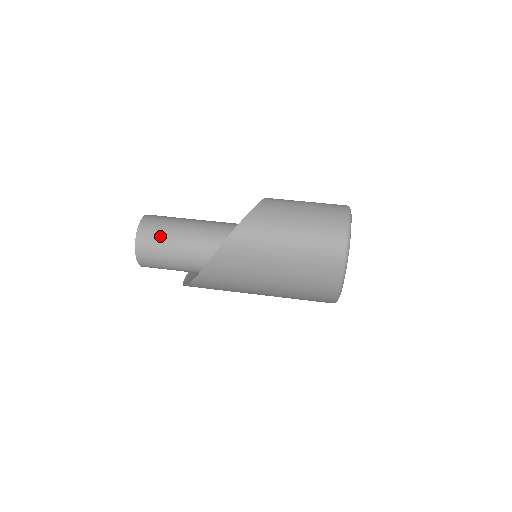
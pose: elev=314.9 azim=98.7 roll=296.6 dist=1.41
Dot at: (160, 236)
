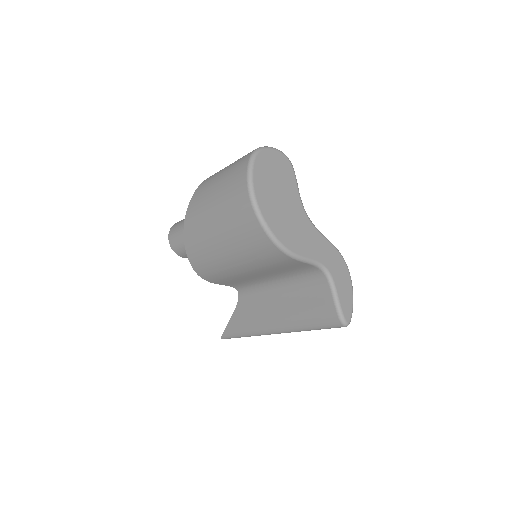
Dot at: occluded
